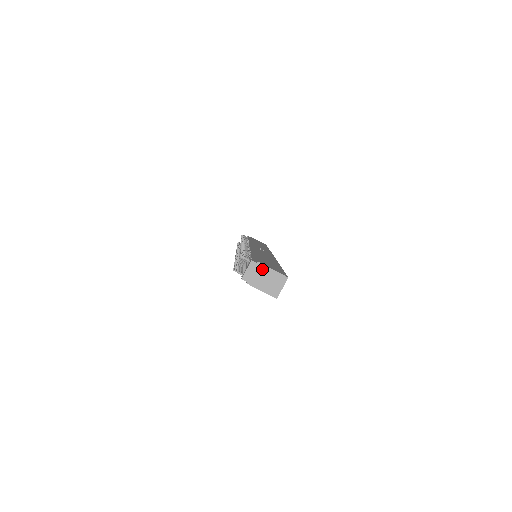
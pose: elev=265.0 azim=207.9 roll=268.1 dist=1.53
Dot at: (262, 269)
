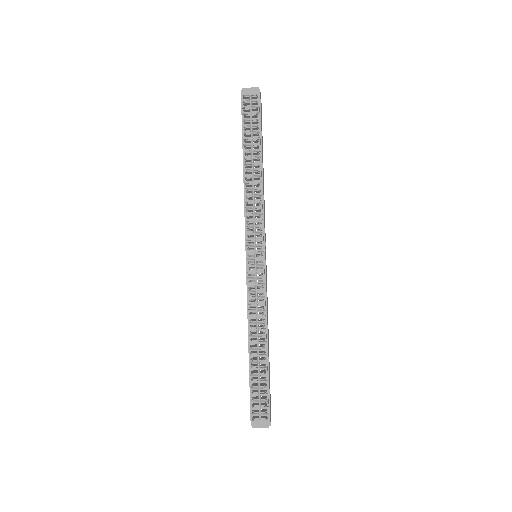
Dot at: occluded
